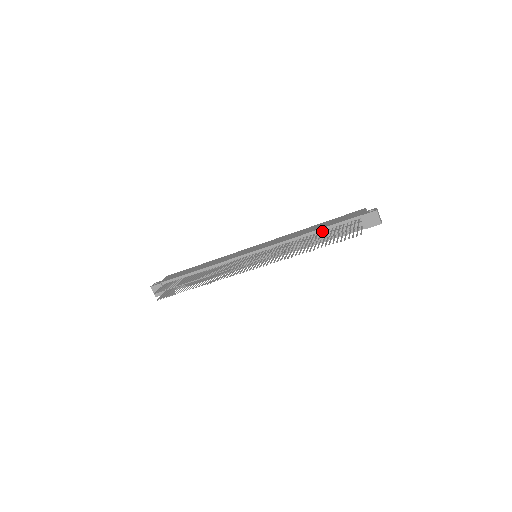
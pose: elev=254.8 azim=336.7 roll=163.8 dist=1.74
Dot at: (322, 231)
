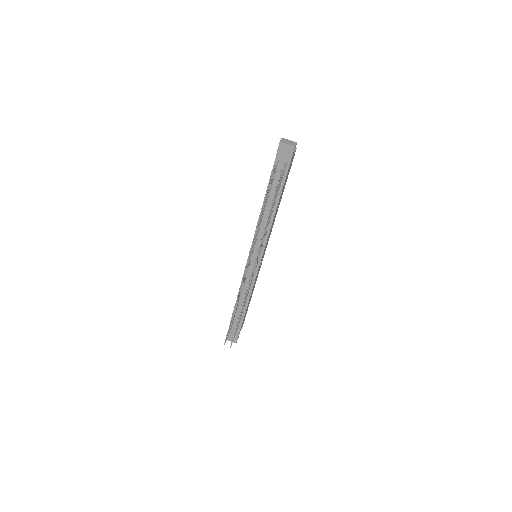
Dot at: (268, 196)
